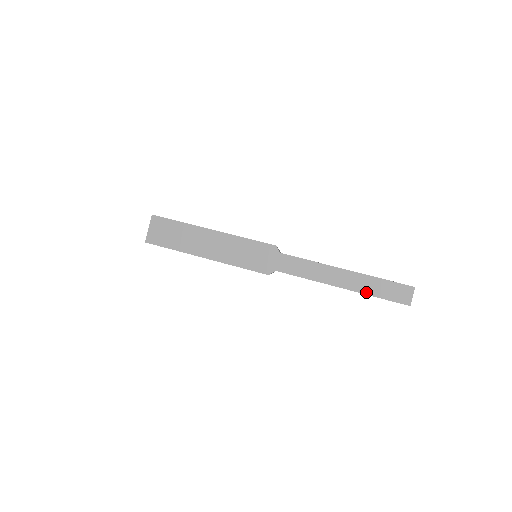
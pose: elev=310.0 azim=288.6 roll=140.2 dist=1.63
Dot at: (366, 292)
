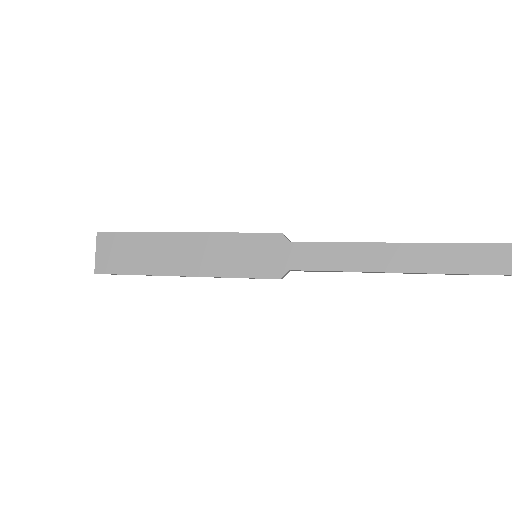
Dot at: (438, 270)
